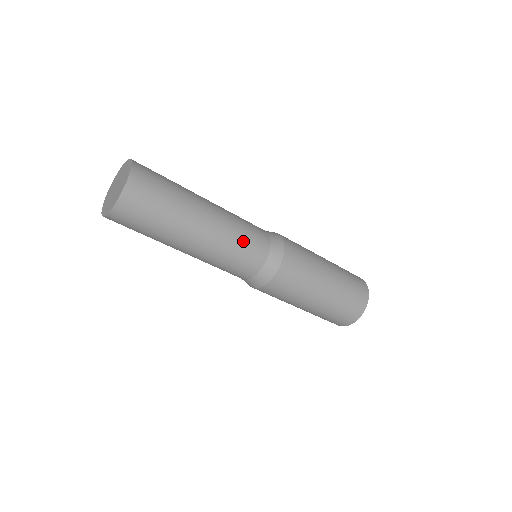
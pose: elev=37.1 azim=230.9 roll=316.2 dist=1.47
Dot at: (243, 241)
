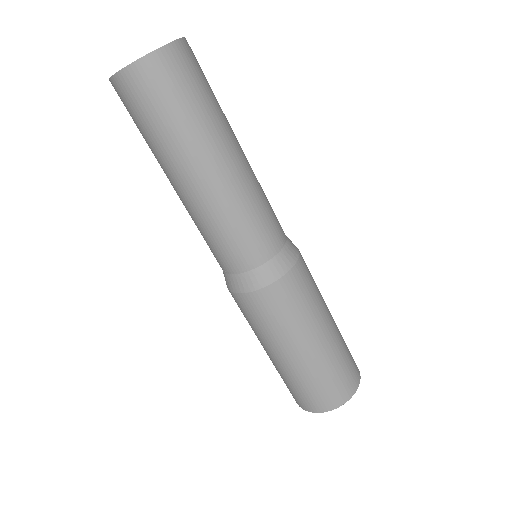
Dot at: (268, 203)
